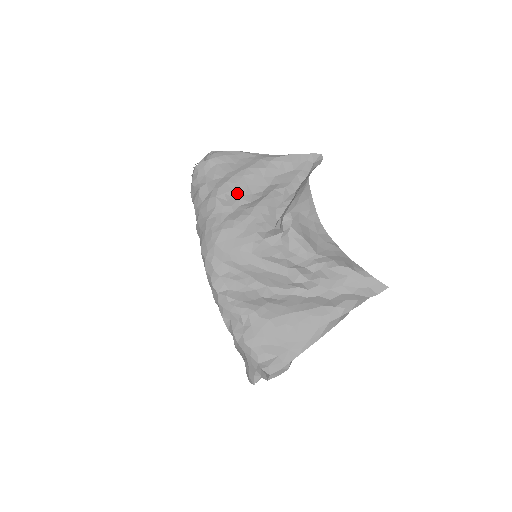
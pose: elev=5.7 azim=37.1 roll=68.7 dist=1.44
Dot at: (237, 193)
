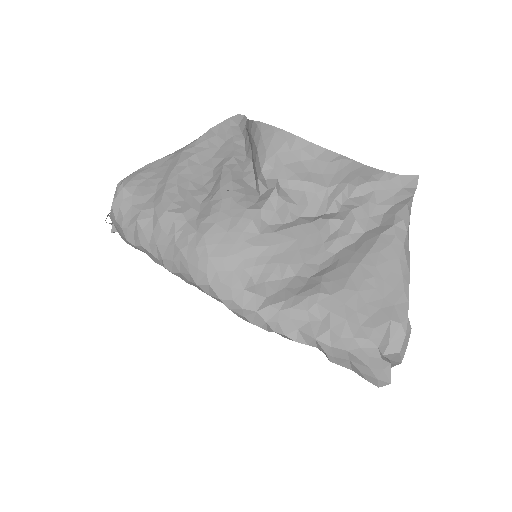
Dot at: (186, 195)
